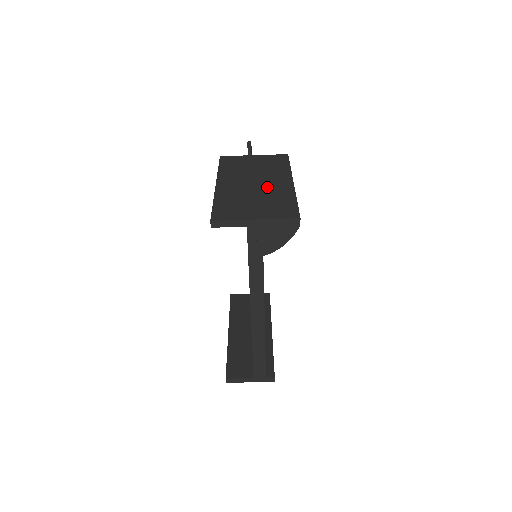
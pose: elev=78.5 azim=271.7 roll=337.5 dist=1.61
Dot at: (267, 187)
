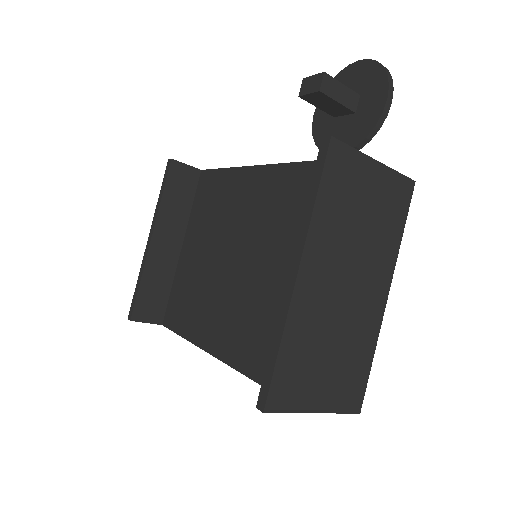
Dot at: (357, 308)
